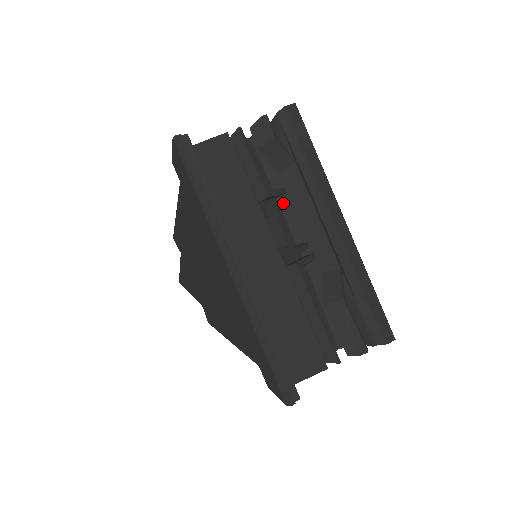
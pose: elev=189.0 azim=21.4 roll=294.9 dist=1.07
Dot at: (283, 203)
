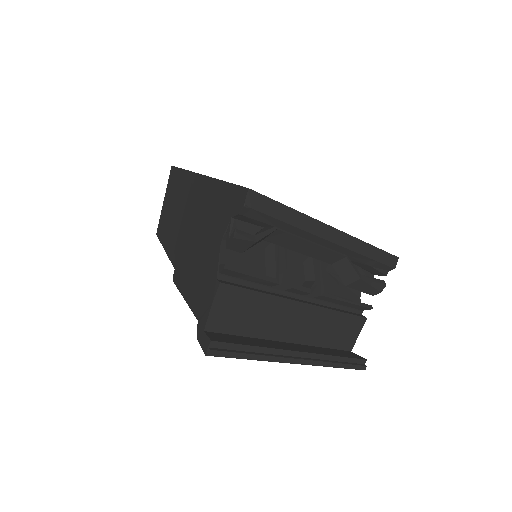
Dot at: (285, 263)
